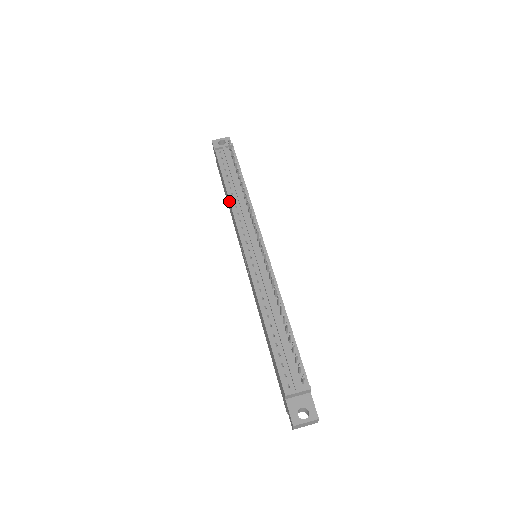
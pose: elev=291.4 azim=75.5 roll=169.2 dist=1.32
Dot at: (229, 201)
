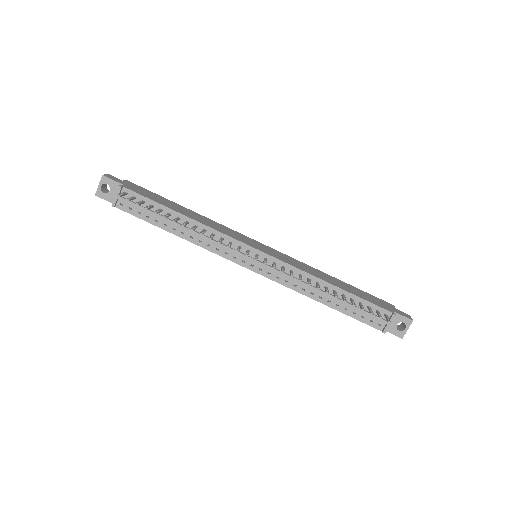
Dot at: occluded
